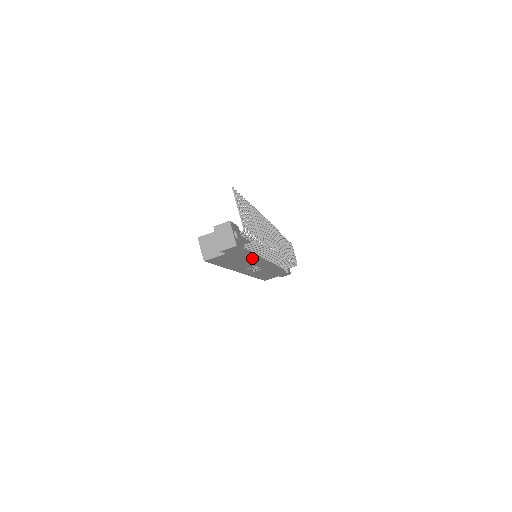
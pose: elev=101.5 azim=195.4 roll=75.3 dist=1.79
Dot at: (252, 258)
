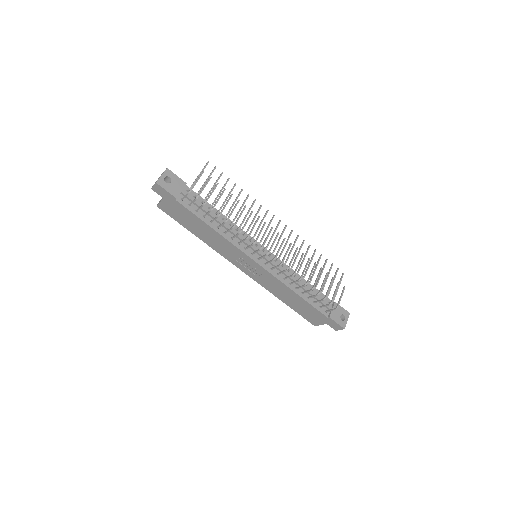
Dot at: (211, 229)
